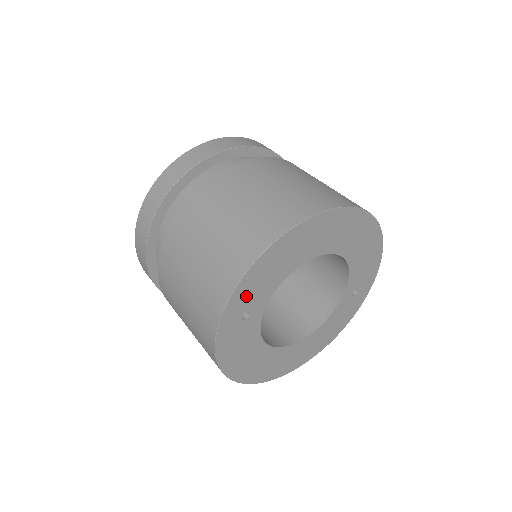
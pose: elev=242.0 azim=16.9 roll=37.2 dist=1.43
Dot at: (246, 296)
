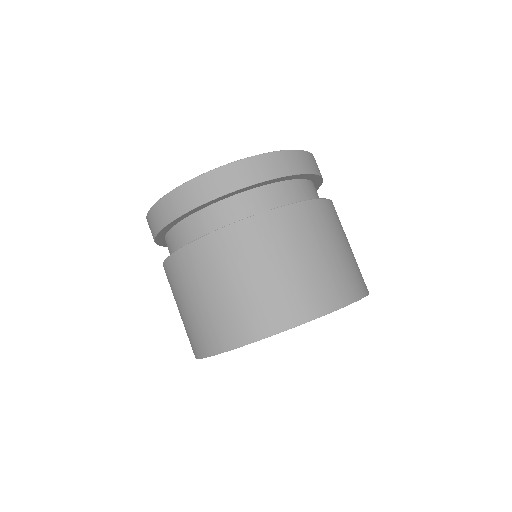
Dot at: occluded
